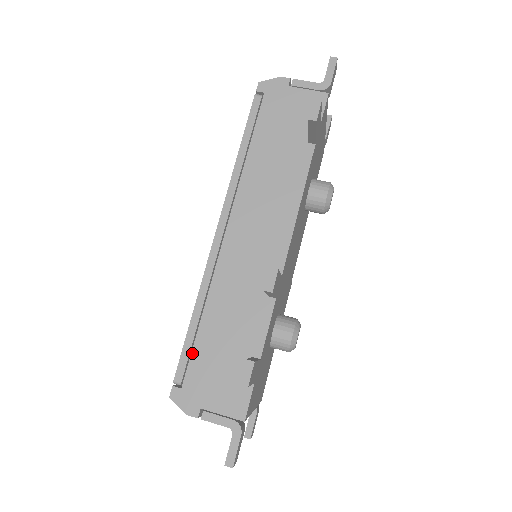
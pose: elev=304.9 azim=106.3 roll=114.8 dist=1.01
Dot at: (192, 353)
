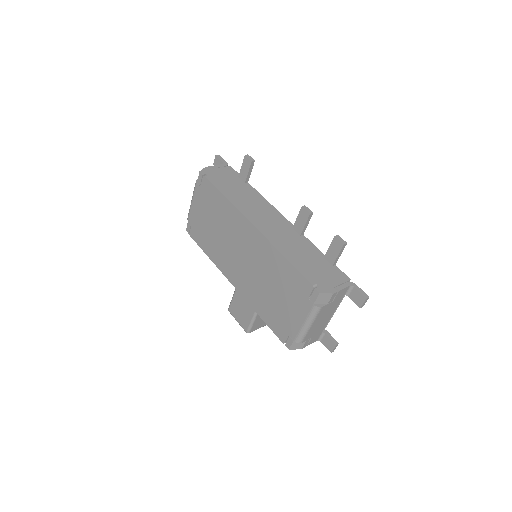
Dot at: (305, 272)
